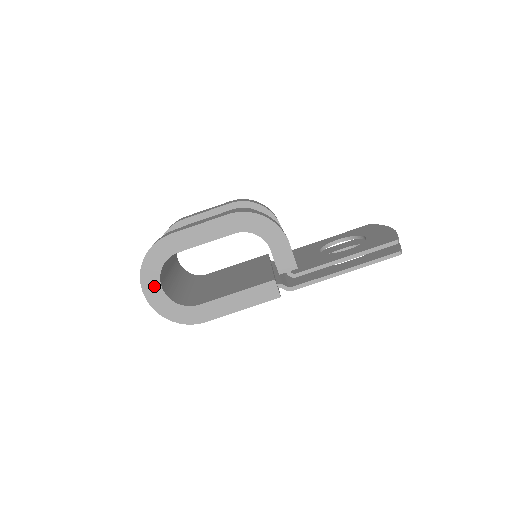
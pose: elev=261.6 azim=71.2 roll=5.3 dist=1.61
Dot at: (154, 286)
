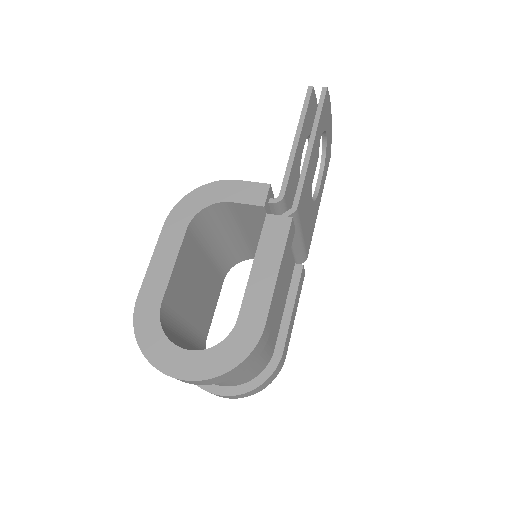
Dot at: (177, 358)
